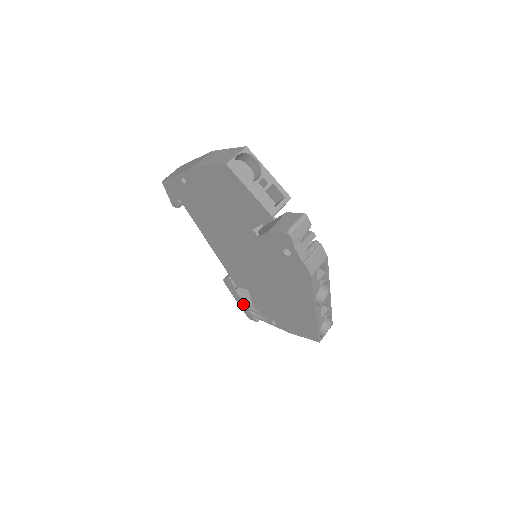
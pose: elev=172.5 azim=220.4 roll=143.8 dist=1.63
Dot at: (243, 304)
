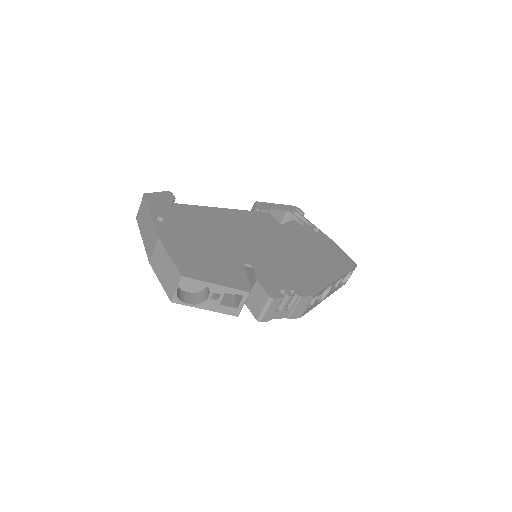
Dot at: occluded
